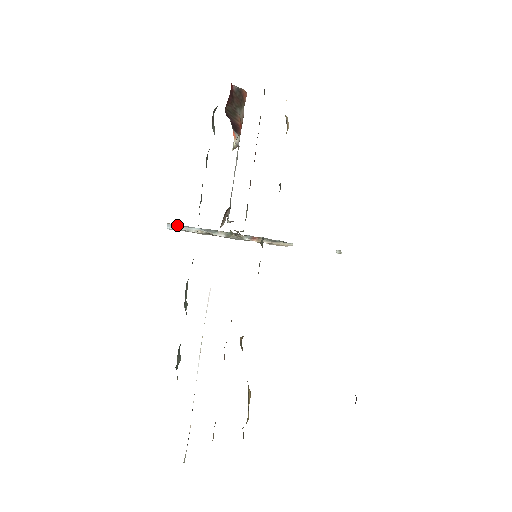
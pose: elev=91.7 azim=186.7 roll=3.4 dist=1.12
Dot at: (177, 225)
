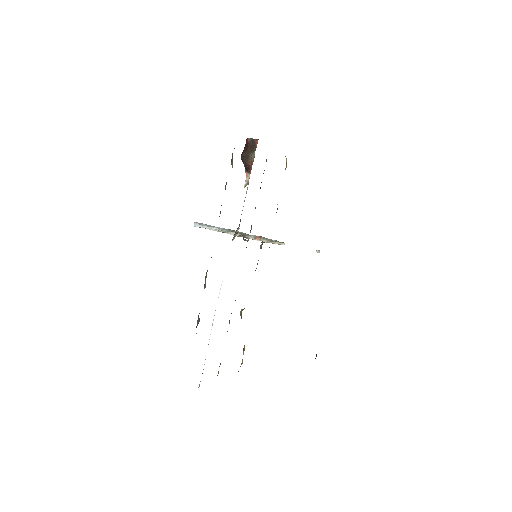
Dot at: (202, 224)
